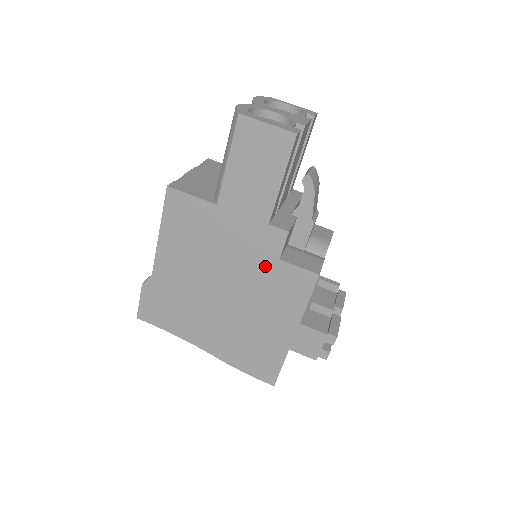
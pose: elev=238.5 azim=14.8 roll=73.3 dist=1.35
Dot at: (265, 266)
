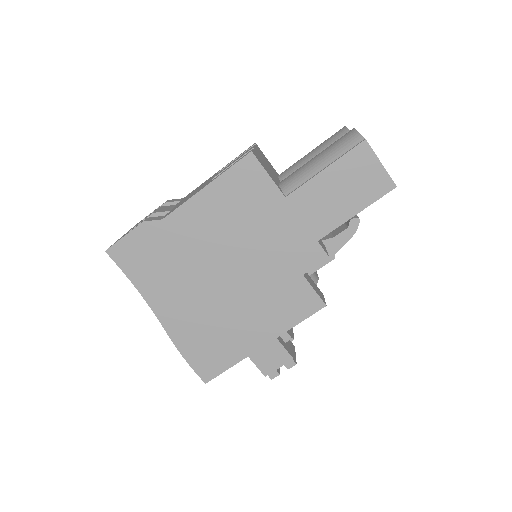
Dot at: (286, 273)
